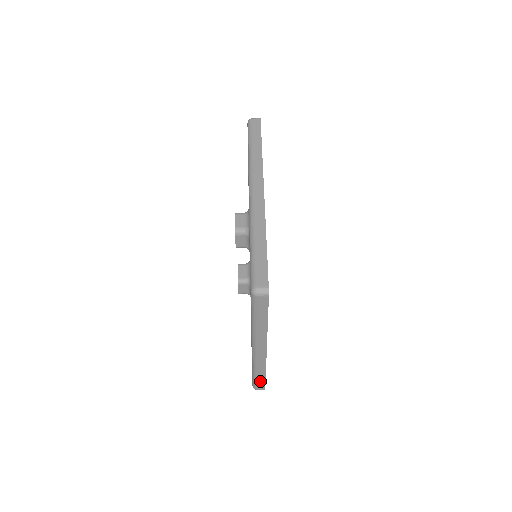
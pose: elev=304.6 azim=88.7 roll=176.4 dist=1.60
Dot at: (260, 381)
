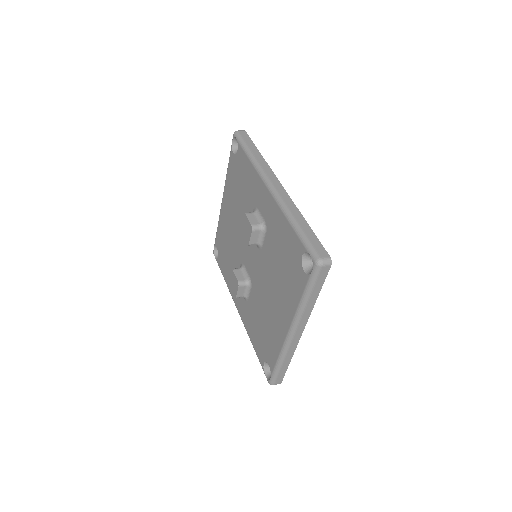
Dot at: (281, 373)
